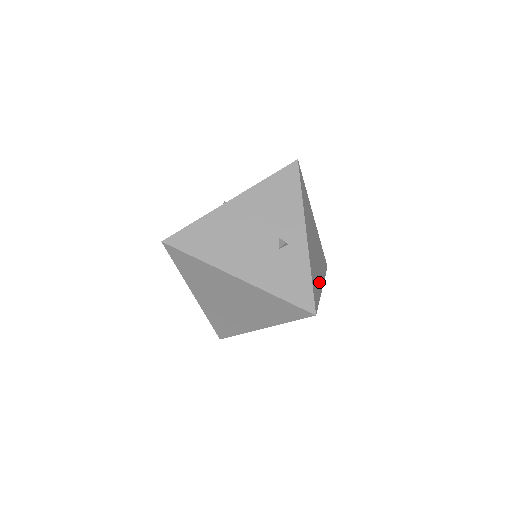
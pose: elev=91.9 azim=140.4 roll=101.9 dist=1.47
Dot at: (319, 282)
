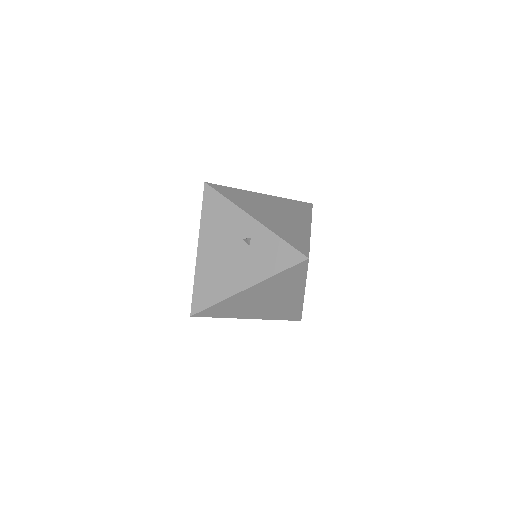
Dot at: (301, 230)
